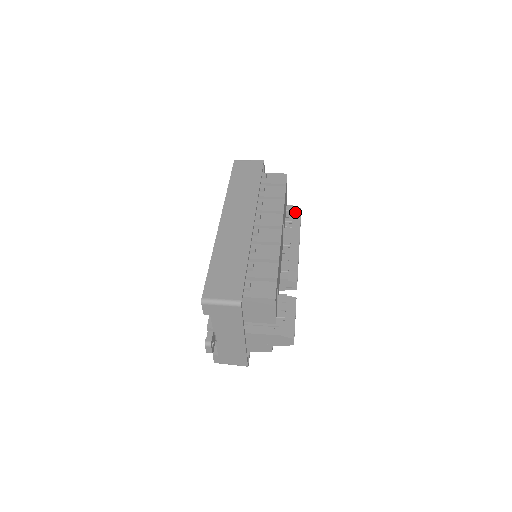
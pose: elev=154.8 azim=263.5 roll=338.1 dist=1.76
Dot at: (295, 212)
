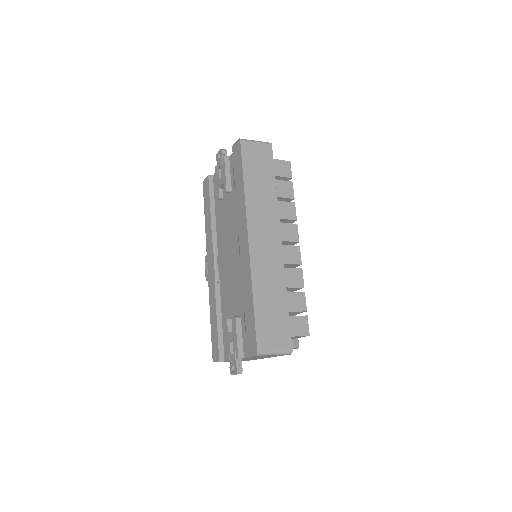
Dot at: occluded
